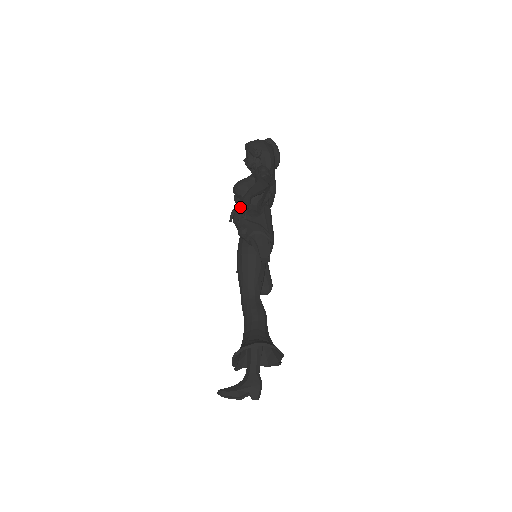
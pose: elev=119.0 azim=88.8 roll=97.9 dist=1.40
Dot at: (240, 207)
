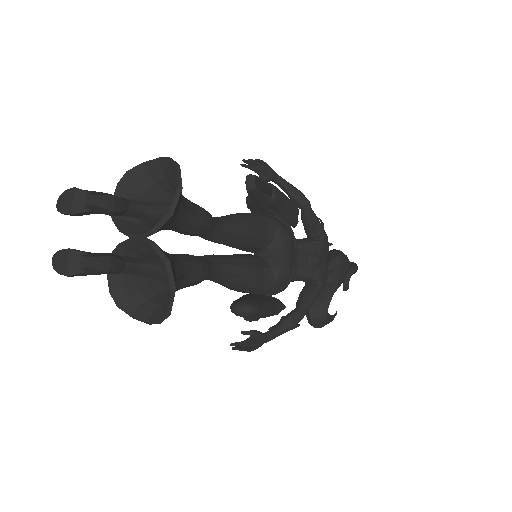
Dot at: (260, 165)
